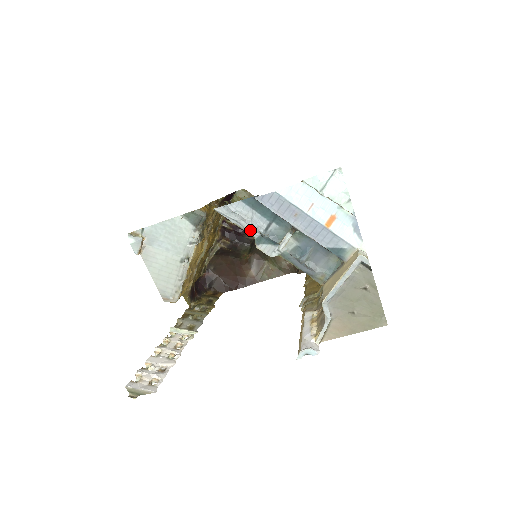
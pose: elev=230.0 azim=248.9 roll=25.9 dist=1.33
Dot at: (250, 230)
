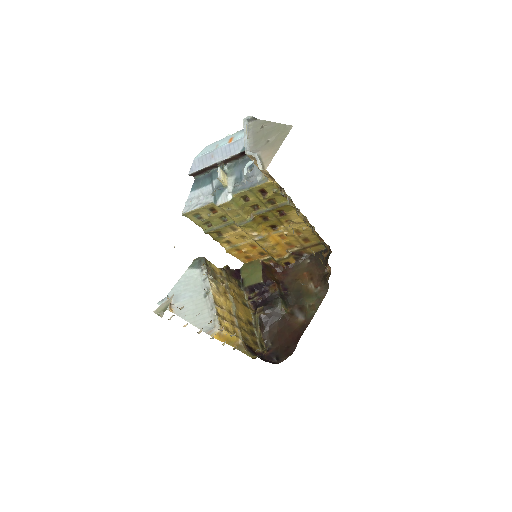
Dot at: (207, 201)
